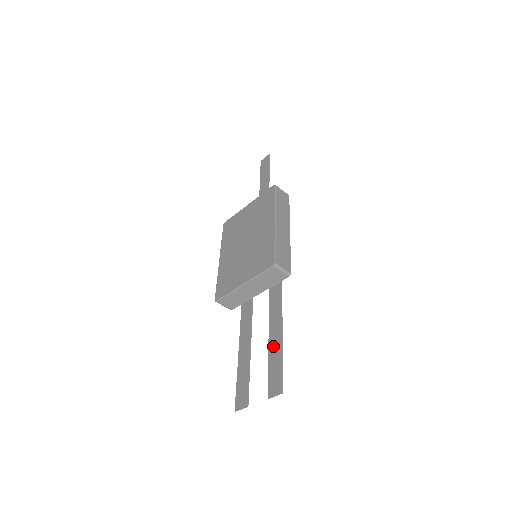
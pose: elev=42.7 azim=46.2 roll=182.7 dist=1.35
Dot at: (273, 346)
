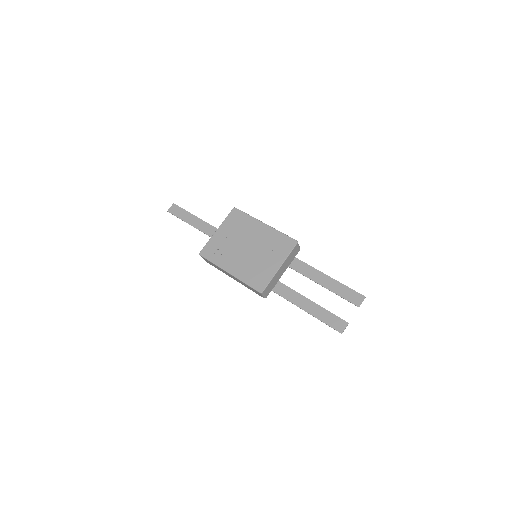
Dot at: (331, 286)
